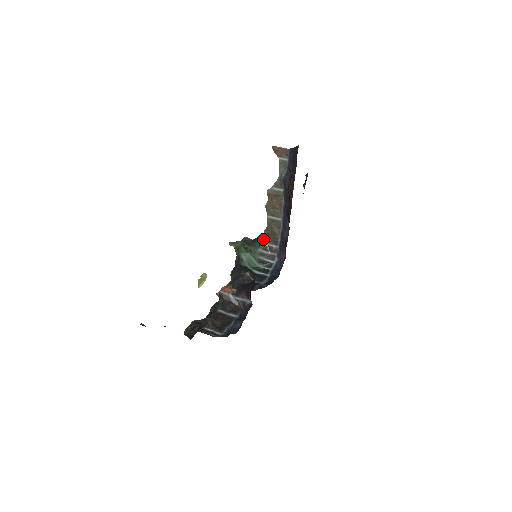
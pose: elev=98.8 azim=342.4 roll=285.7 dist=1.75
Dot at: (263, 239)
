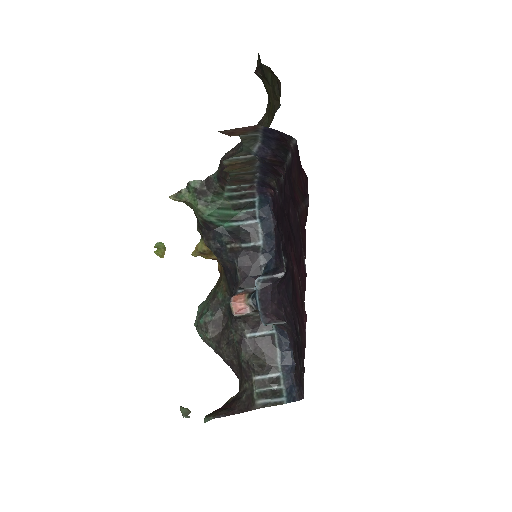
Dot at: (227, 184)
